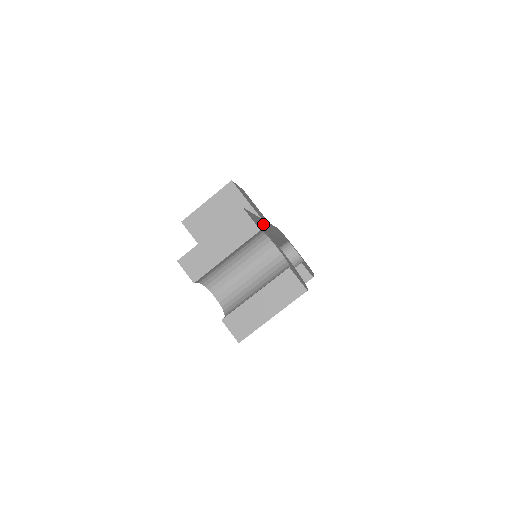
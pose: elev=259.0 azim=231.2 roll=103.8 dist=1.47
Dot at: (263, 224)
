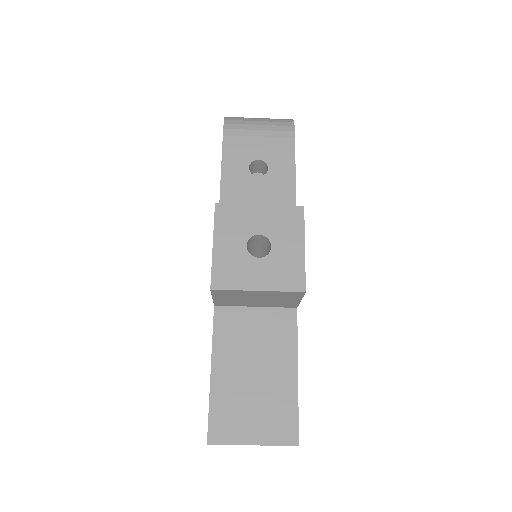
Dot at: occluded
